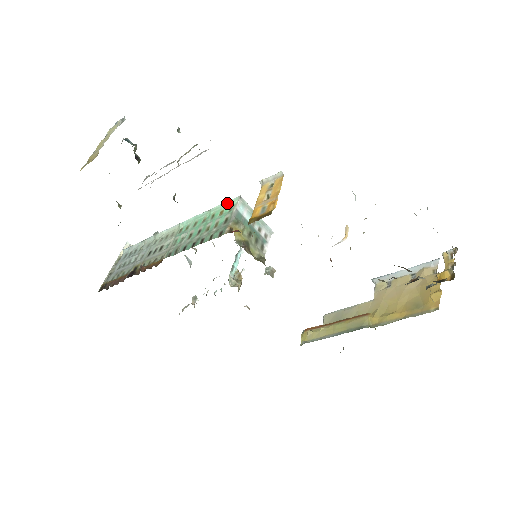
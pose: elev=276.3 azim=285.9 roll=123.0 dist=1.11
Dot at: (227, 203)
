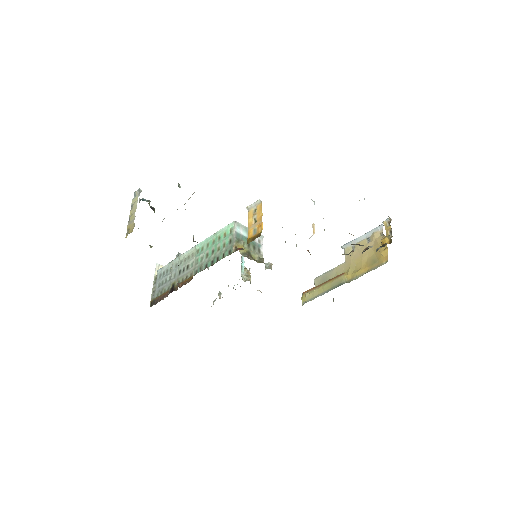
Dot at: (227, 227)
